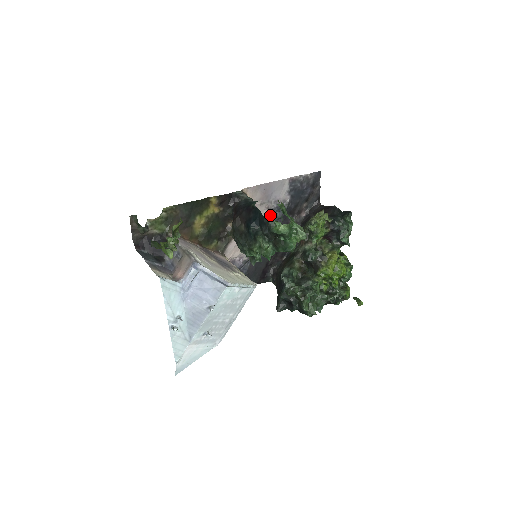
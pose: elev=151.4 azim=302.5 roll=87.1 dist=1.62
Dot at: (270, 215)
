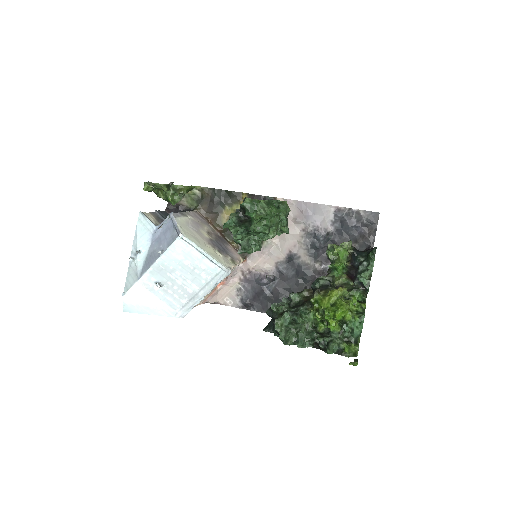
Dot at: (306, 239)
